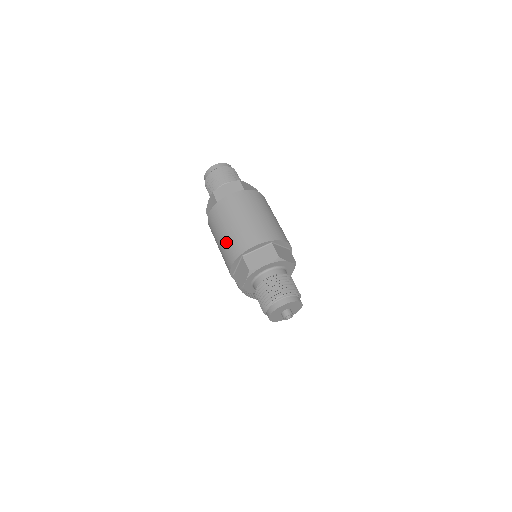
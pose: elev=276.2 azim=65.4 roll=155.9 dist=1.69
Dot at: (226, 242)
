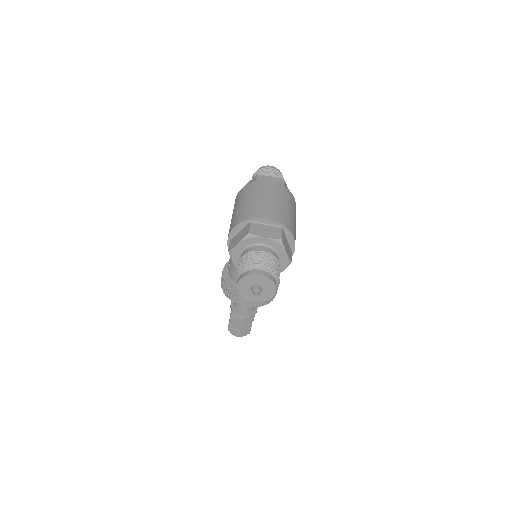
Dot at: (243, 208)
